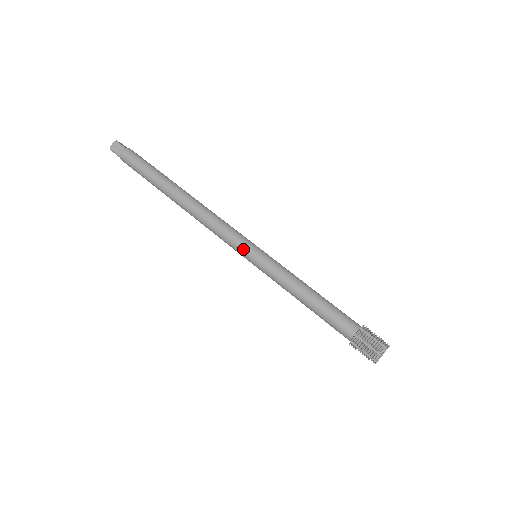
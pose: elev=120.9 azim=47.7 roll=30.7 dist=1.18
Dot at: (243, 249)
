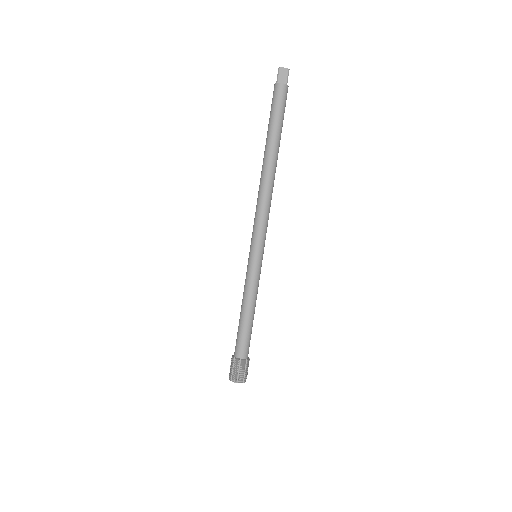
Dot at: (256, 246)
